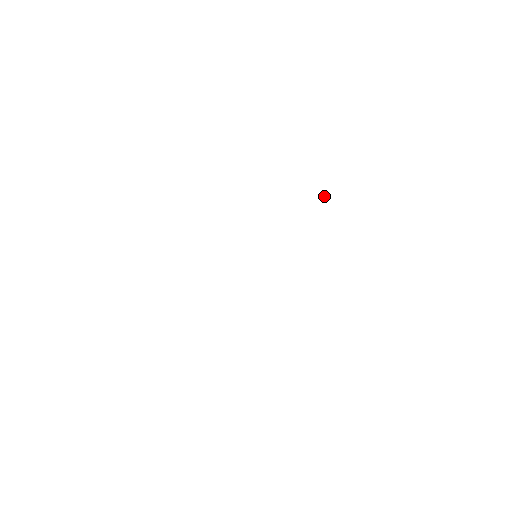
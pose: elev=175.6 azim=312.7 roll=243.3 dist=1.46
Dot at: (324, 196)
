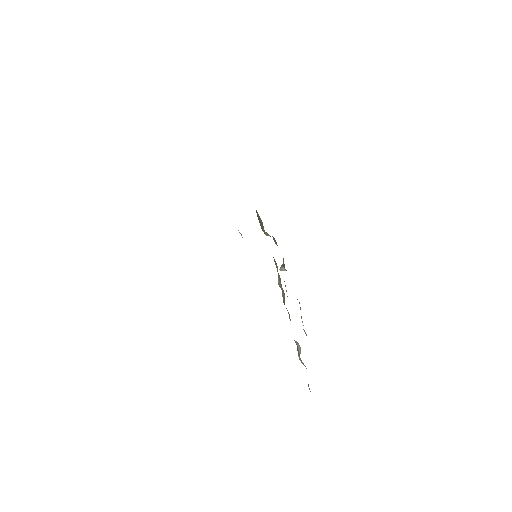
Dot at: (282, 265)
